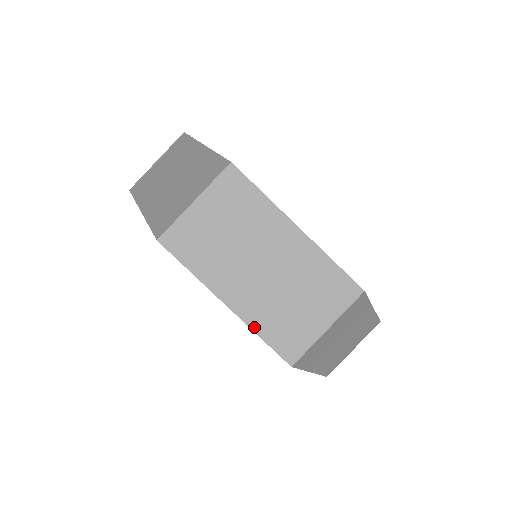
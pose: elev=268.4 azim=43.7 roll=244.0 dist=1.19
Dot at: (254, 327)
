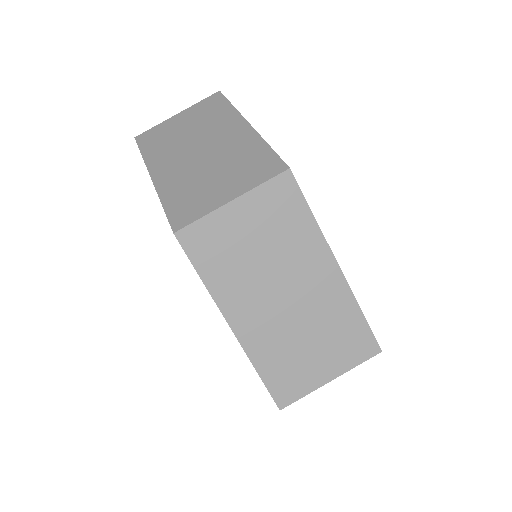
Dot at: (254, 360)
